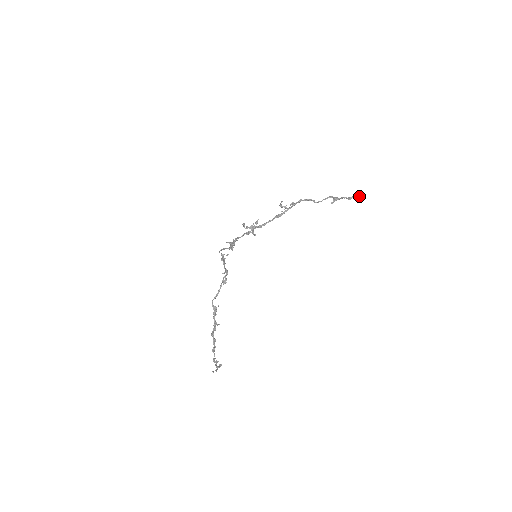
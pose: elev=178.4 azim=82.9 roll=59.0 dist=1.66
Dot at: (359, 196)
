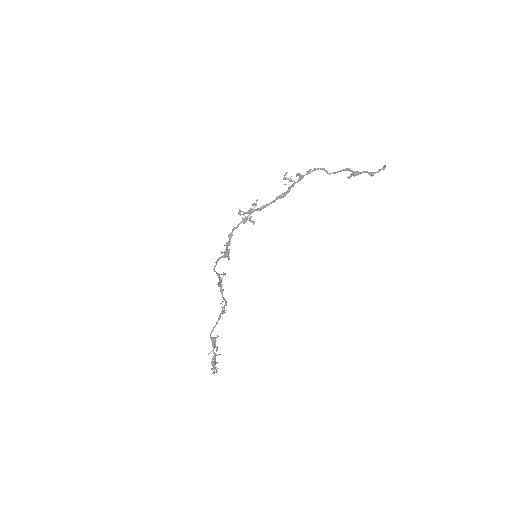
Dot at: (383, 169)
